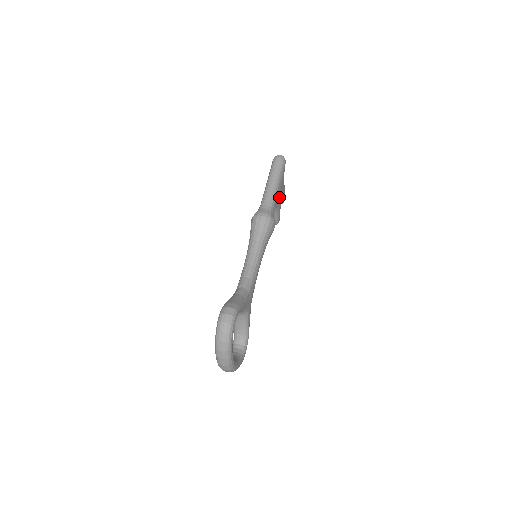
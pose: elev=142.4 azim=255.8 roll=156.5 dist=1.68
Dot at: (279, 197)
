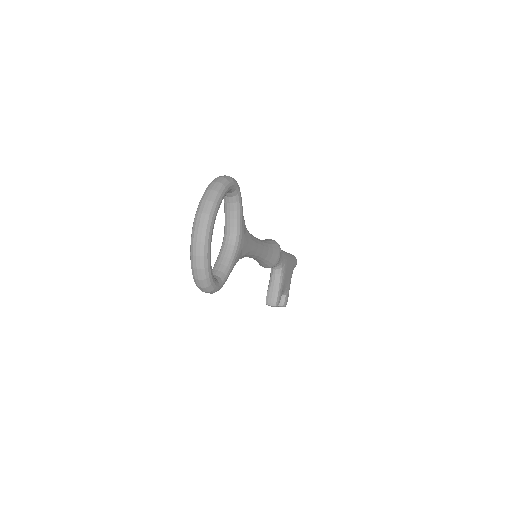
Dot at: (286, 269)
